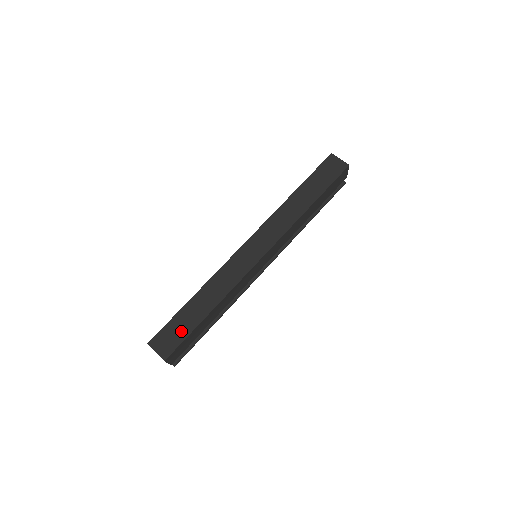
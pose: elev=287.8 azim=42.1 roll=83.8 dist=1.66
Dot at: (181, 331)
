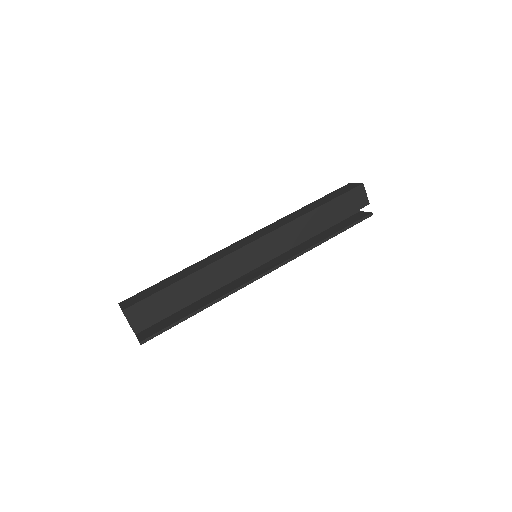
Dot at: (151, 292)
